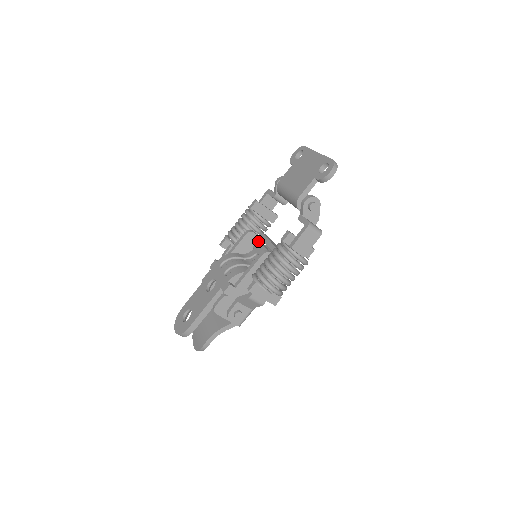
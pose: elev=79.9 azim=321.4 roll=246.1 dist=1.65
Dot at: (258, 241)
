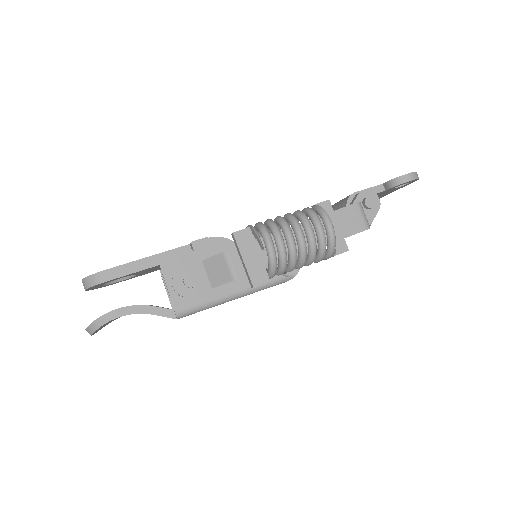
Dot at: occluded
